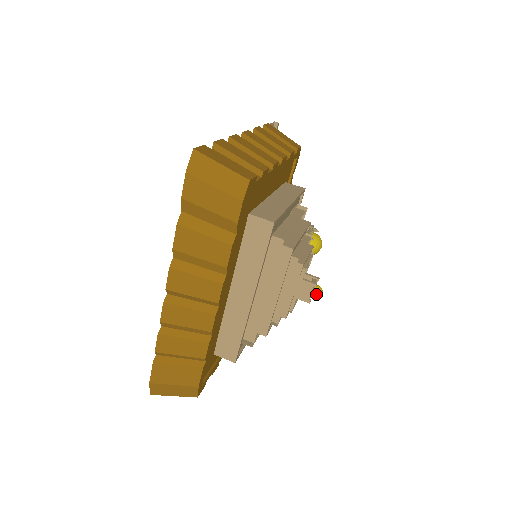
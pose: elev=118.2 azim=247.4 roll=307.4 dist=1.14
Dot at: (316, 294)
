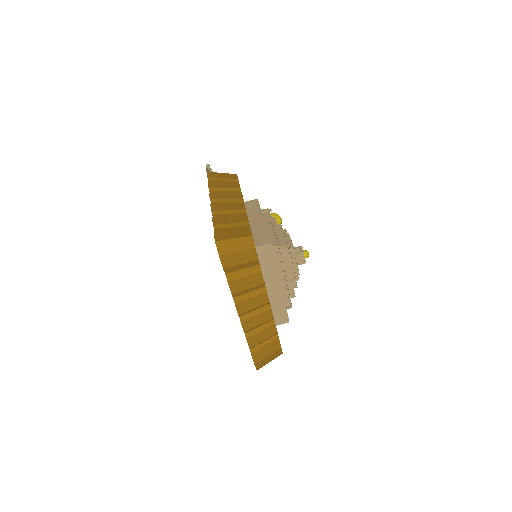
Dot at: (307, 256)
